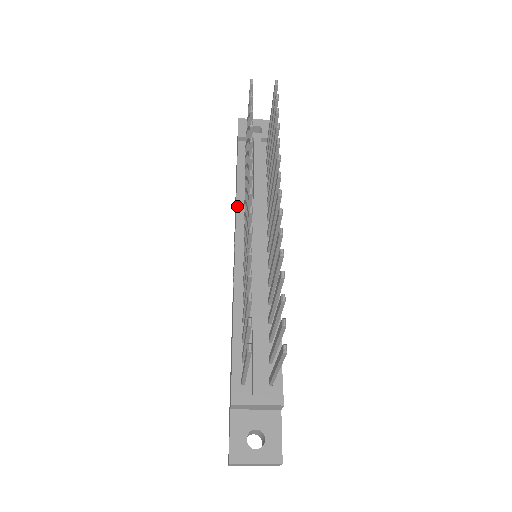
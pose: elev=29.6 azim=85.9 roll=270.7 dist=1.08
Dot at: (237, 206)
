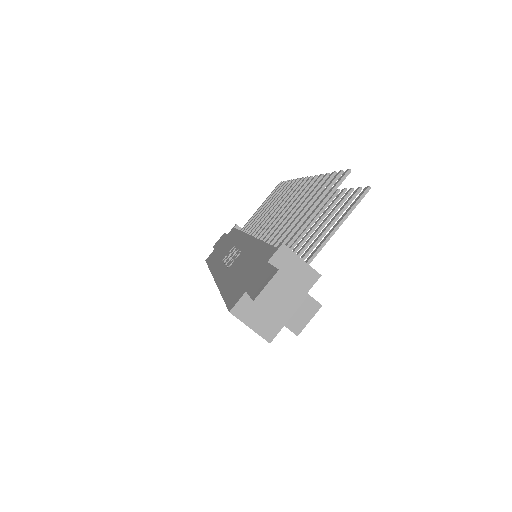
Dot at: occluded
